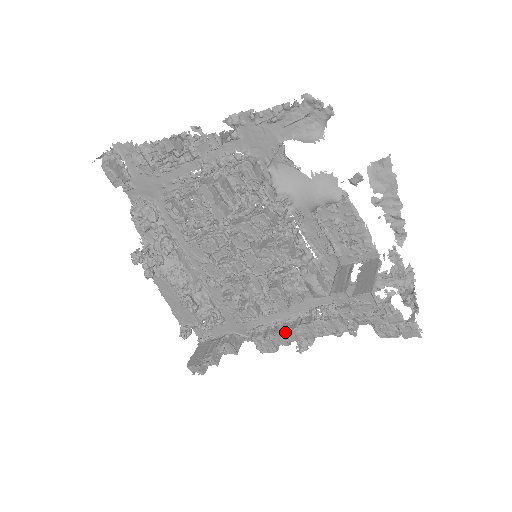
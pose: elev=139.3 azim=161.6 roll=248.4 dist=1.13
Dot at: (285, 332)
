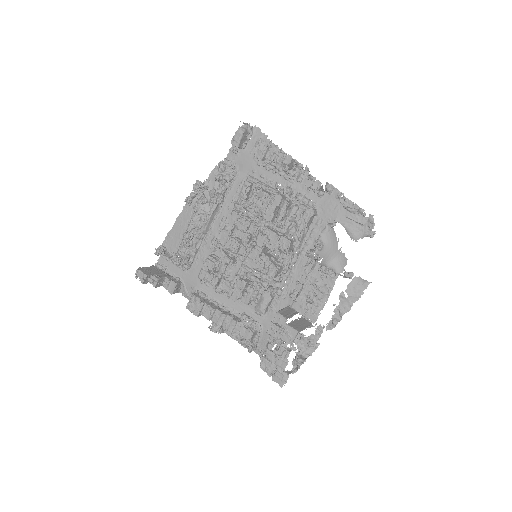
Dot at: (216, 311)
